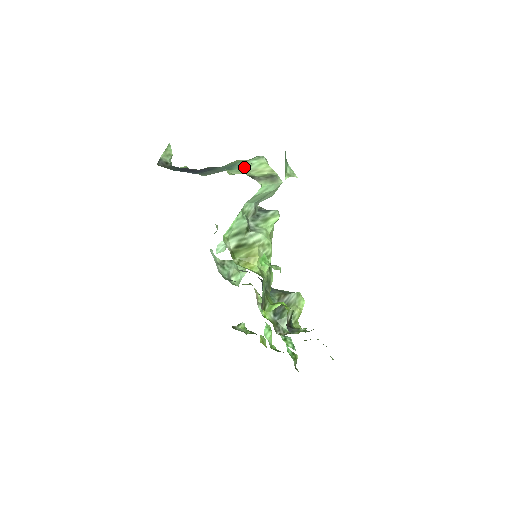
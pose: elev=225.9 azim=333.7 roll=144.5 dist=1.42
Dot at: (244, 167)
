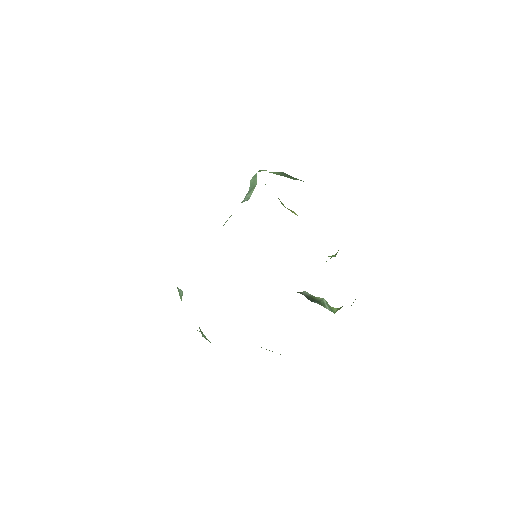
Dot at: occluded
